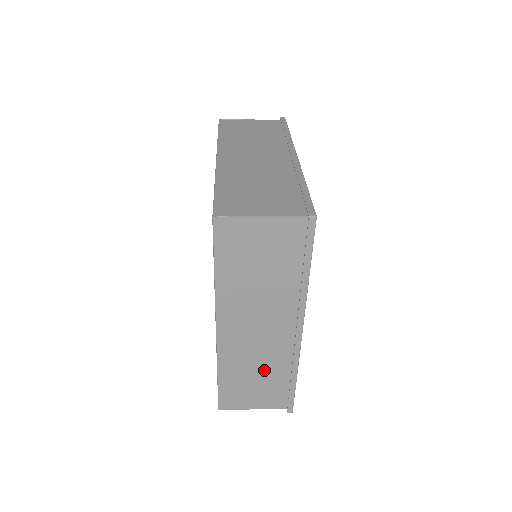
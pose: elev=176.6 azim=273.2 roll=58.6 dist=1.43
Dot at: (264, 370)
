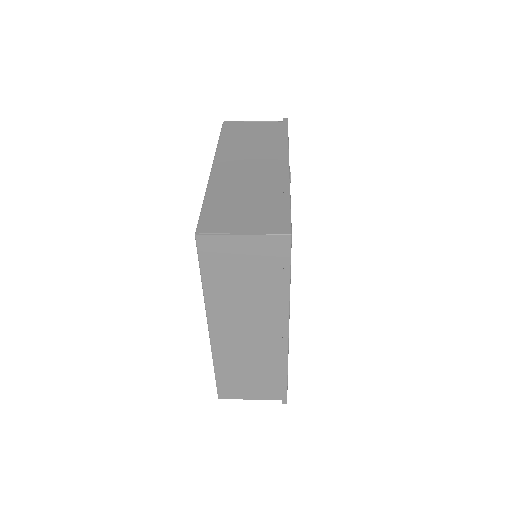
Dot at: (257, 366)
